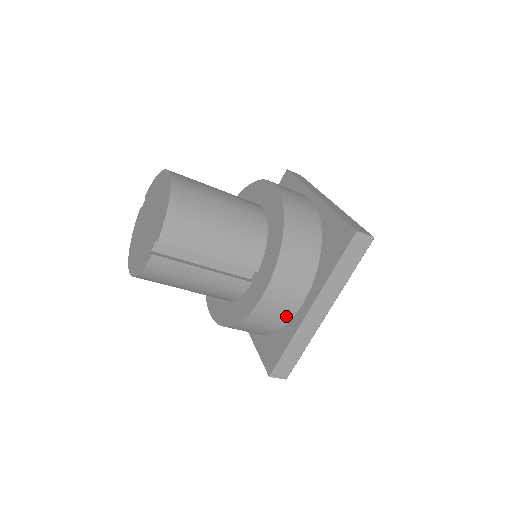
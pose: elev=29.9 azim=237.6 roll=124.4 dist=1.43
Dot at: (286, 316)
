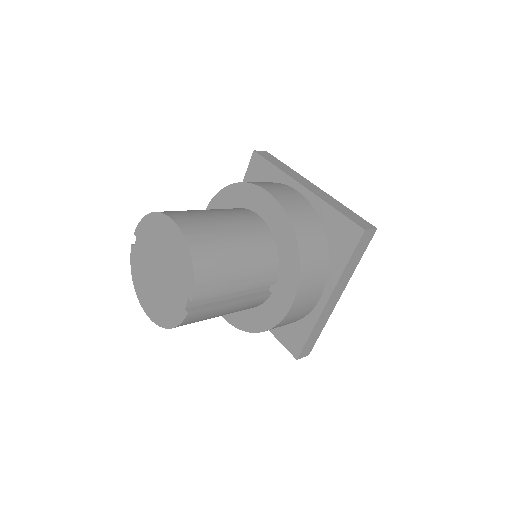
Dot at: (307, 312)
